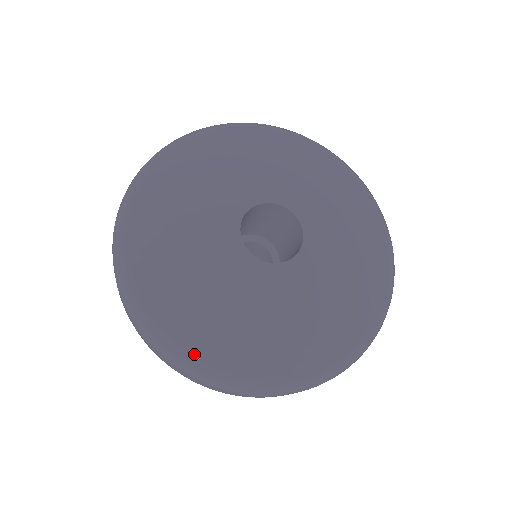
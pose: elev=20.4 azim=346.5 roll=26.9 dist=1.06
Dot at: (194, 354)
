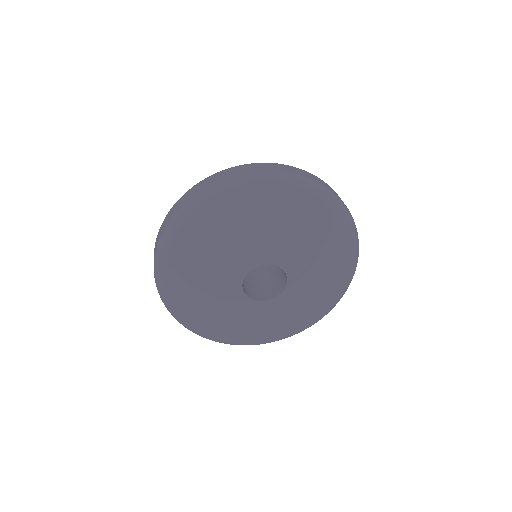
Dot at: (168, 293)
